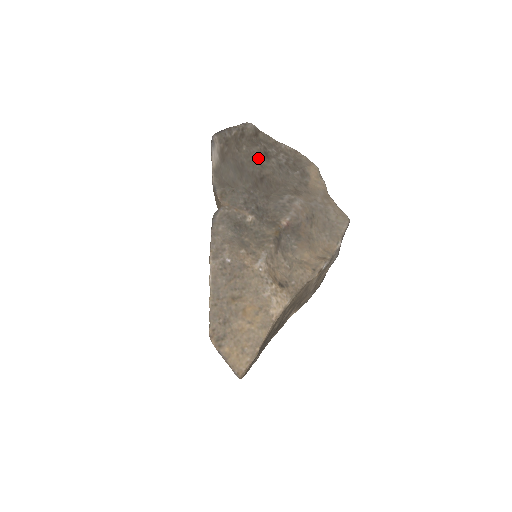
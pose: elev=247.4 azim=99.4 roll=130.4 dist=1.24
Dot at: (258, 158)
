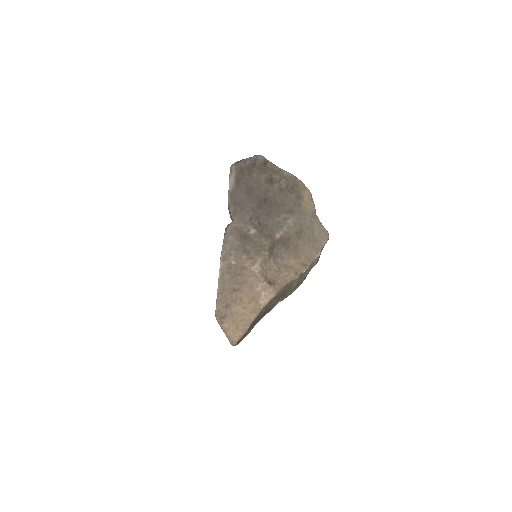
Dot at: (264, 184)
